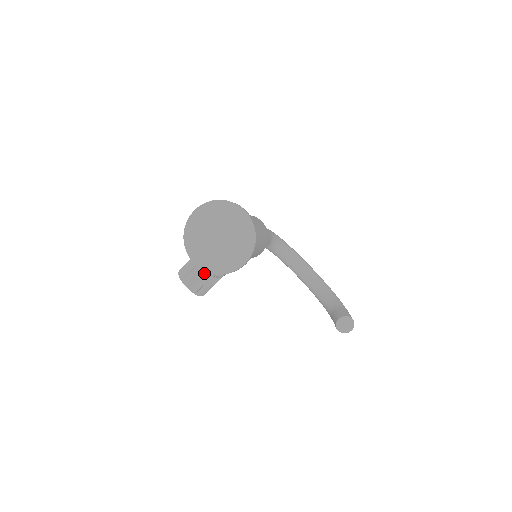
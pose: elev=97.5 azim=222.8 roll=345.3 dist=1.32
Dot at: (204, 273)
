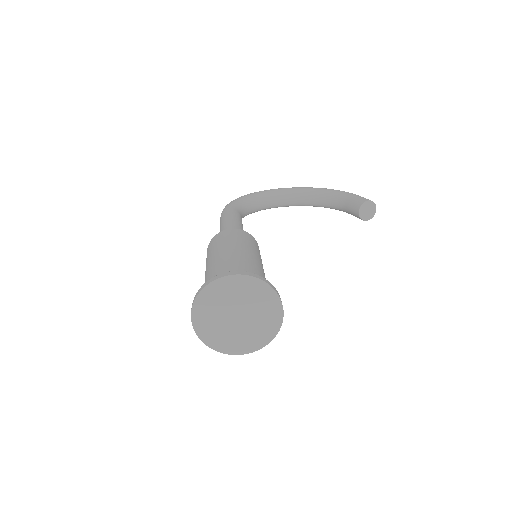
Dot at: occluded
